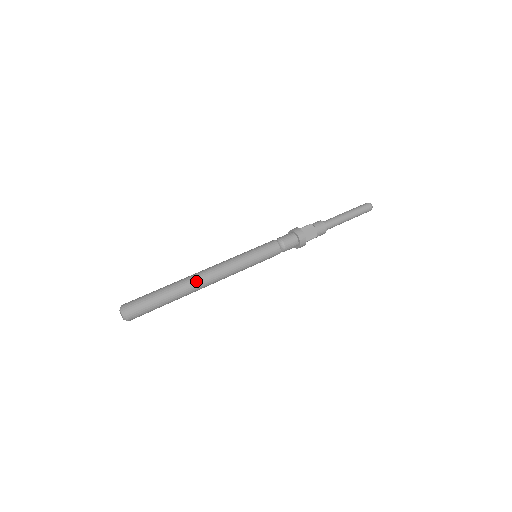
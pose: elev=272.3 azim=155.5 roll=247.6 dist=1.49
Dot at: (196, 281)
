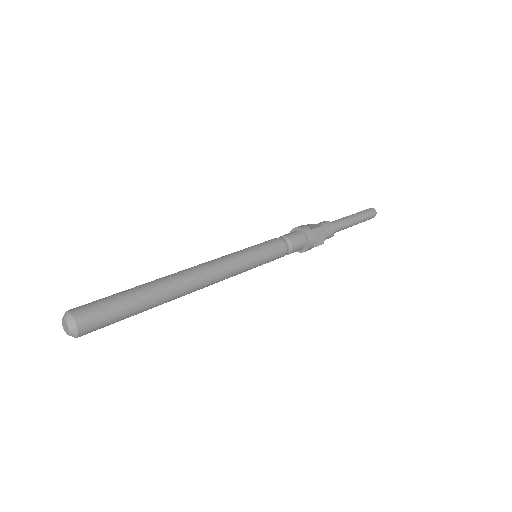
Dot at: (184, 287)
